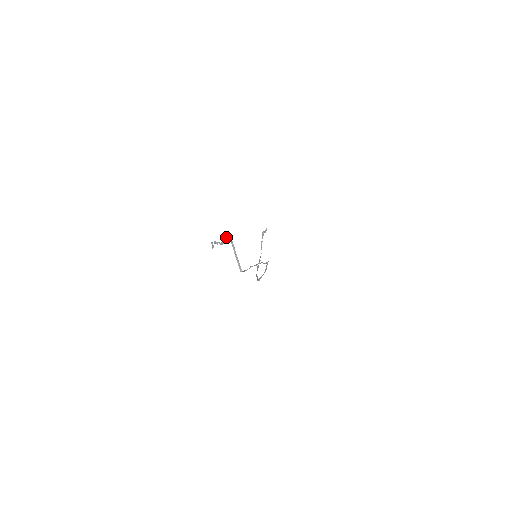
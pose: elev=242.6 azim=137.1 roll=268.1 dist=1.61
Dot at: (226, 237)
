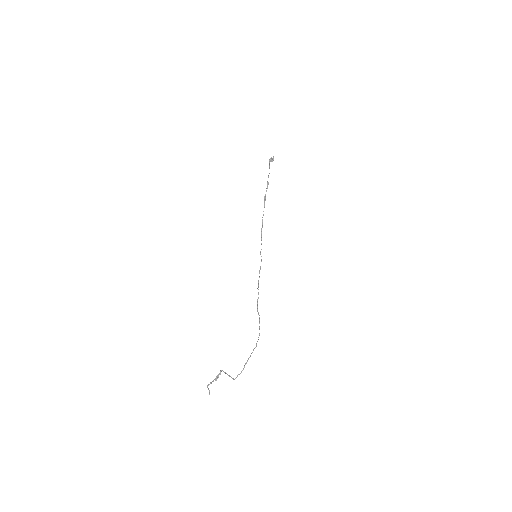
Dot at: occluded
